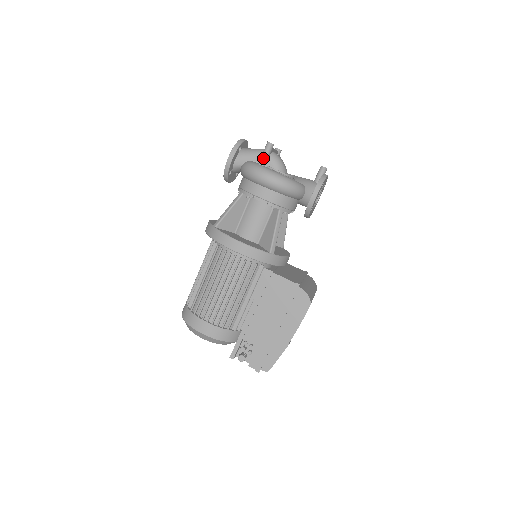
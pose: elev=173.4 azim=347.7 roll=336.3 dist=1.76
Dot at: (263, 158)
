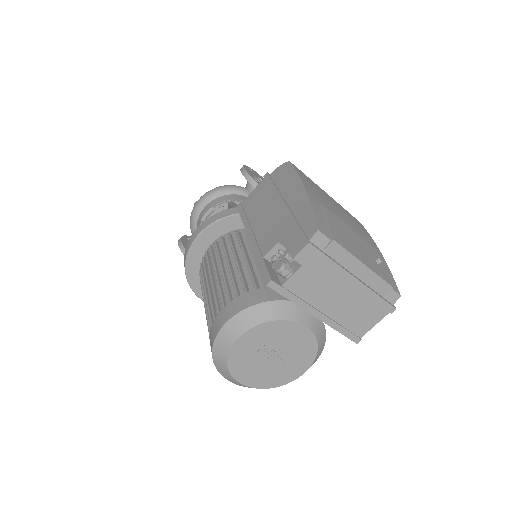
Dot at: occluded
